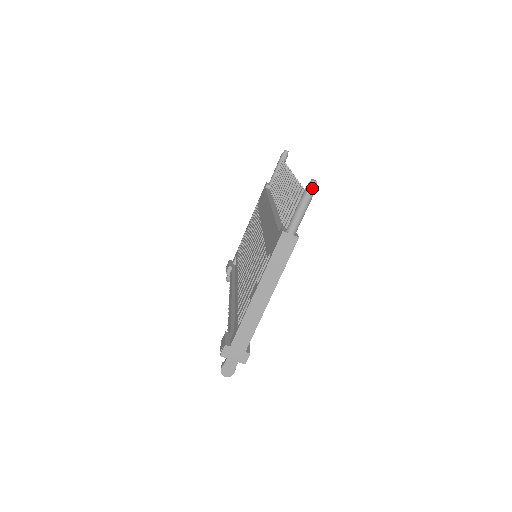
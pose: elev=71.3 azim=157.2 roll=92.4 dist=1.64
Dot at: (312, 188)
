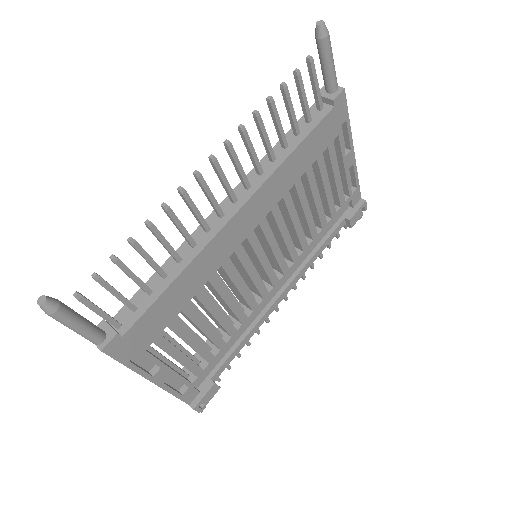
Dot at: (44, 311)
